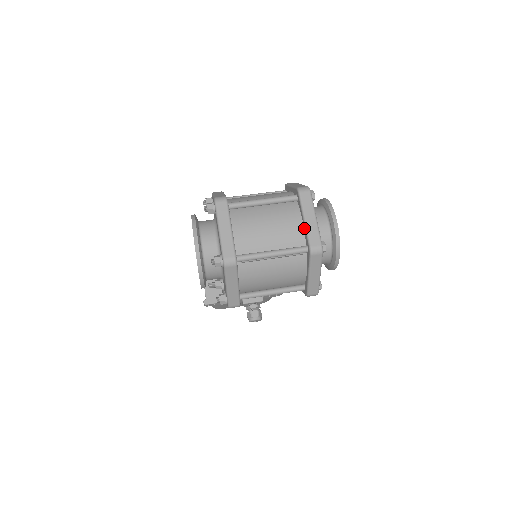
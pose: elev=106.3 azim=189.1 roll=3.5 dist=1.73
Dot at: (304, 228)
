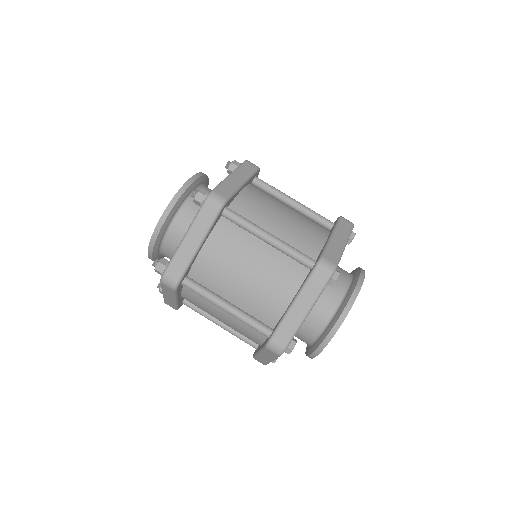
Dot at: (285, 311)
